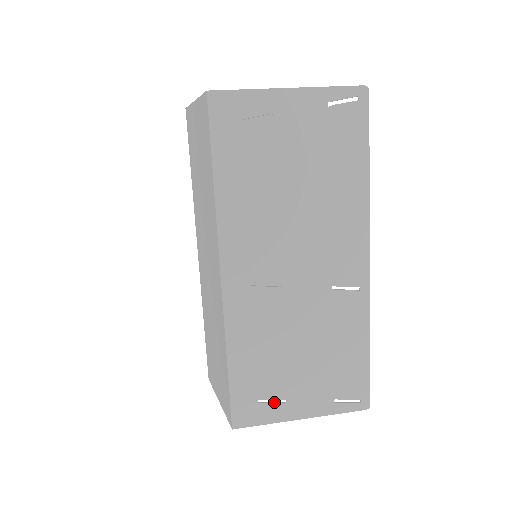
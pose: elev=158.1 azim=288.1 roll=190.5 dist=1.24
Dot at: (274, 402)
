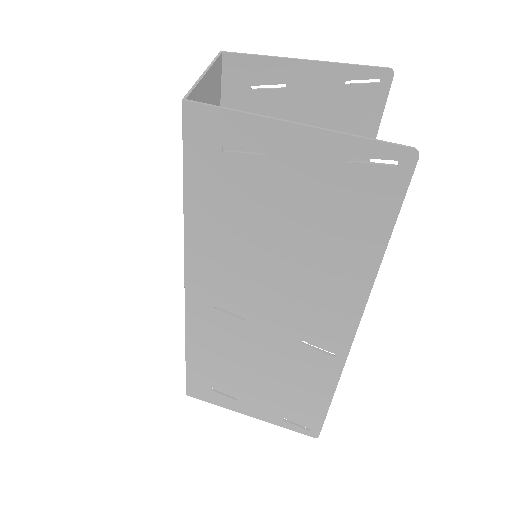
Dot at: (226, 395)
